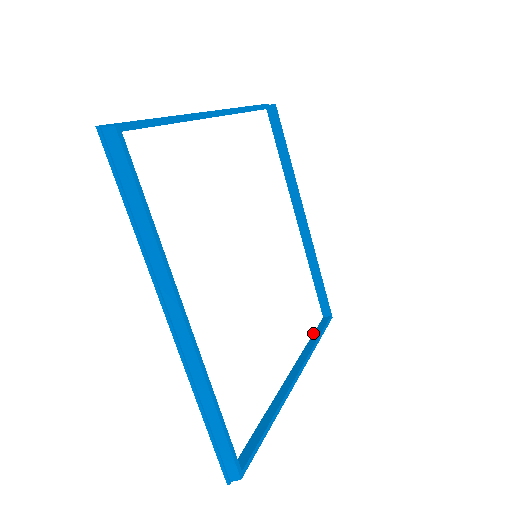
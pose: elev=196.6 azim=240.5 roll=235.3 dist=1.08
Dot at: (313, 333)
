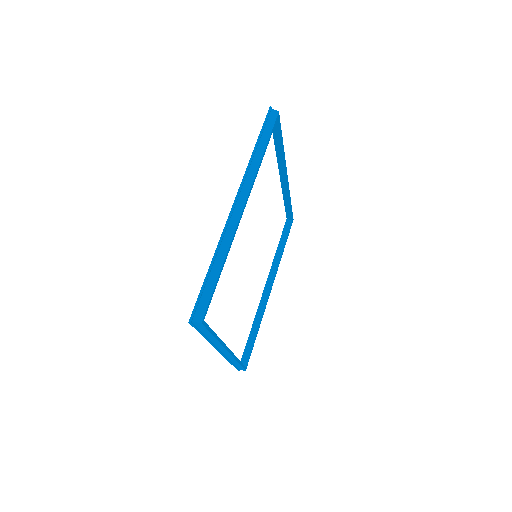
Dot at: (280, 240)
